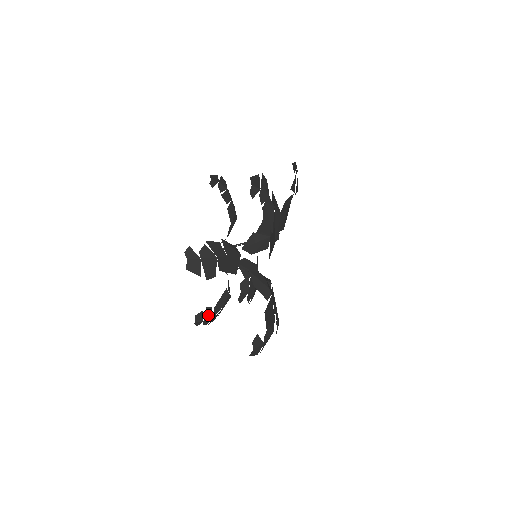
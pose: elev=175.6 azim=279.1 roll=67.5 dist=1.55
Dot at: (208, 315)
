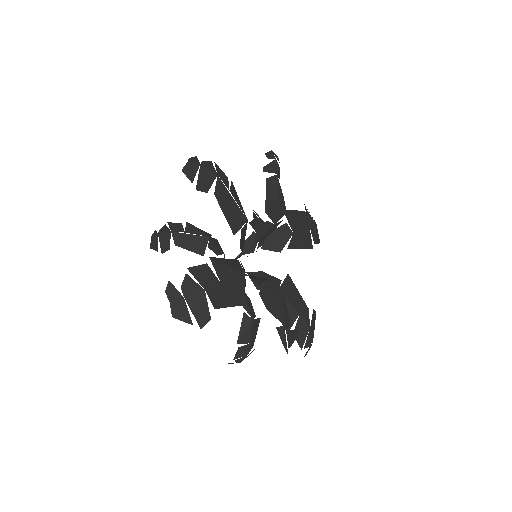
Dot at: (247, 356)
